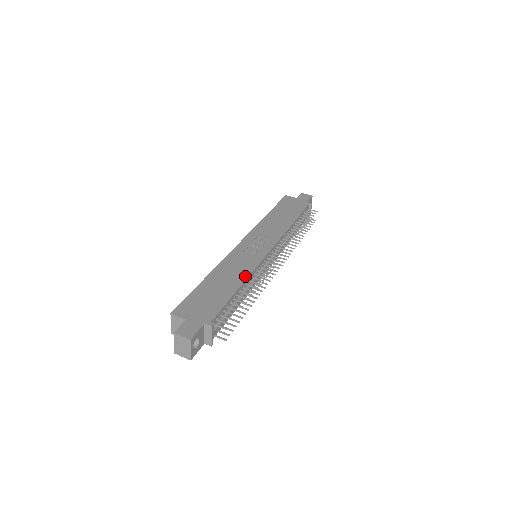
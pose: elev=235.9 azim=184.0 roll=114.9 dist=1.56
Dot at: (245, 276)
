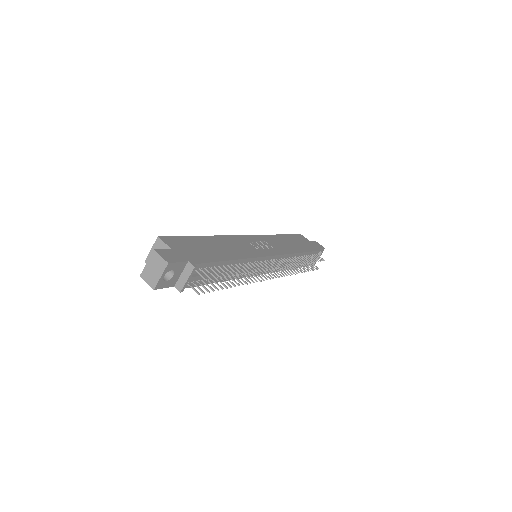
Dot at: (243, 256)
